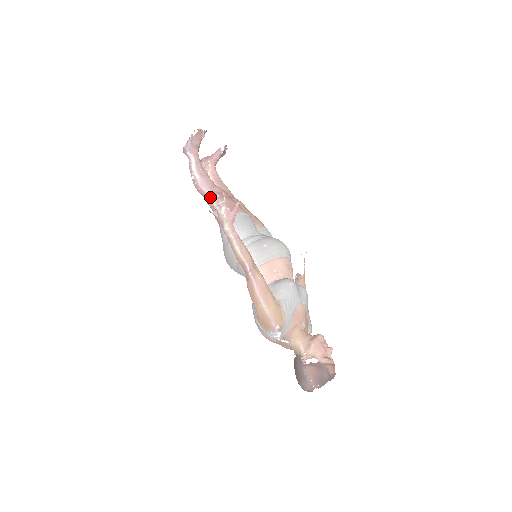
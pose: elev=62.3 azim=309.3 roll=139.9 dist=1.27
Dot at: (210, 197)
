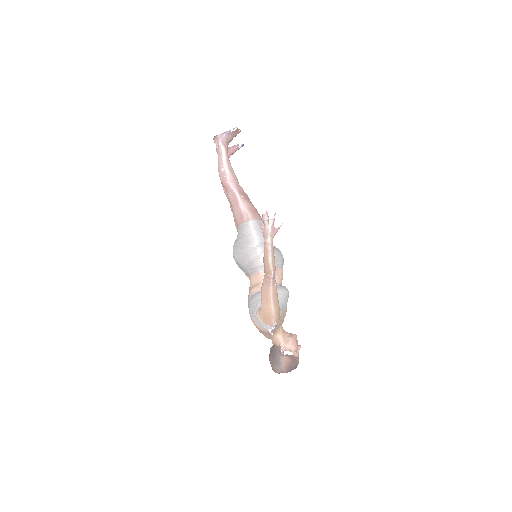
Dot at: (235, 195)
